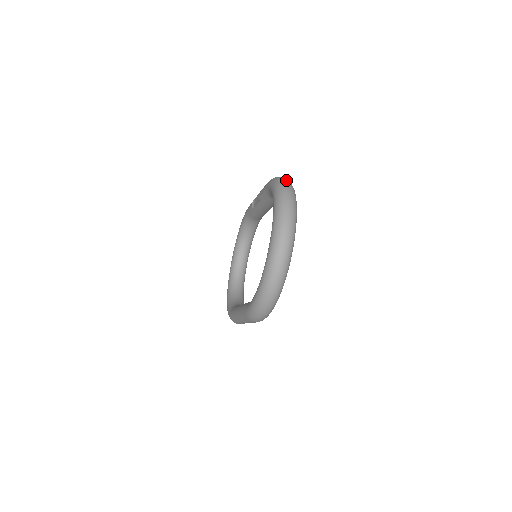
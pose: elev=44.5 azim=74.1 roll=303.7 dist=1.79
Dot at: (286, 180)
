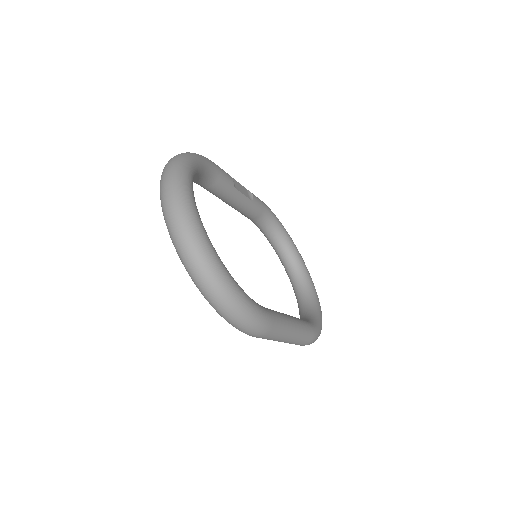
Dot at: occluded
